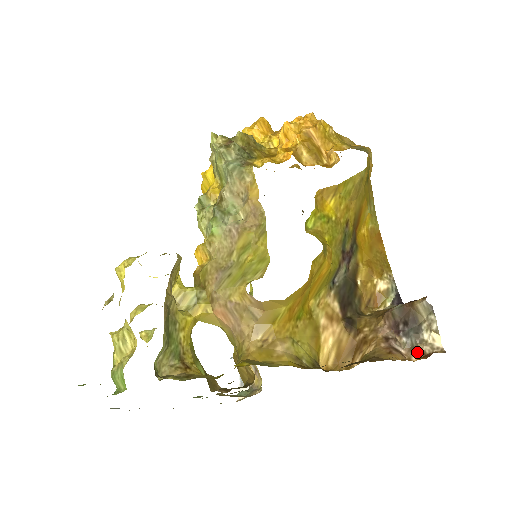
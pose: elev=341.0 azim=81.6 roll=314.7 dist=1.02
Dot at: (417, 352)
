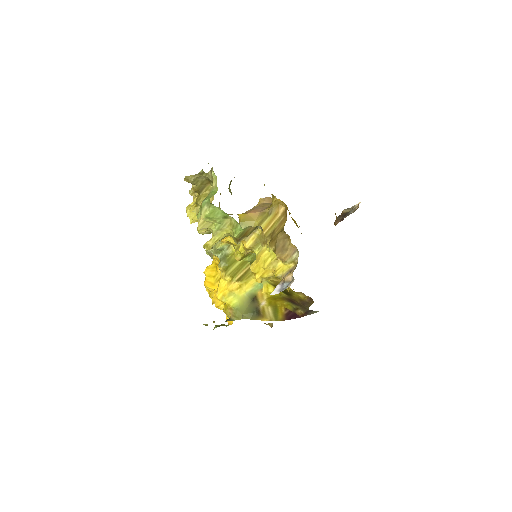
Dot at: occluded
